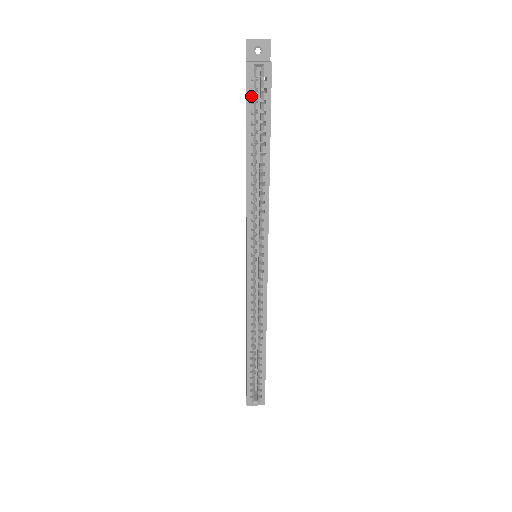
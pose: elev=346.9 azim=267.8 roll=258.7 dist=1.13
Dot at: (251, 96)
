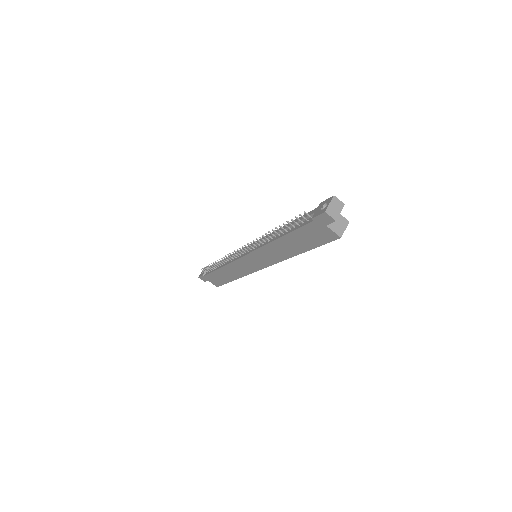
Dot at: (328, 241)
